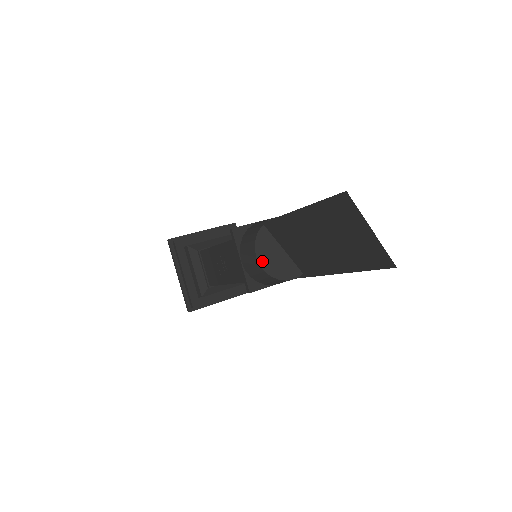
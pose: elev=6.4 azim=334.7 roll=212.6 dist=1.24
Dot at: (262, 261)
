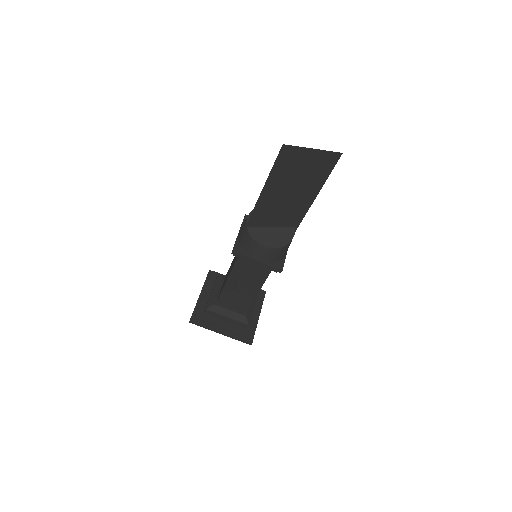
Dot at: (269, 245)
